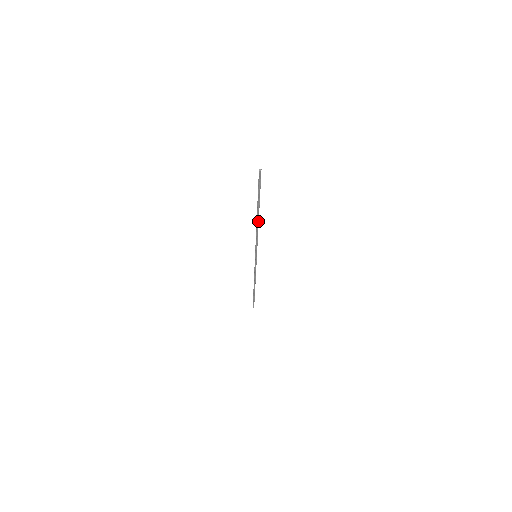
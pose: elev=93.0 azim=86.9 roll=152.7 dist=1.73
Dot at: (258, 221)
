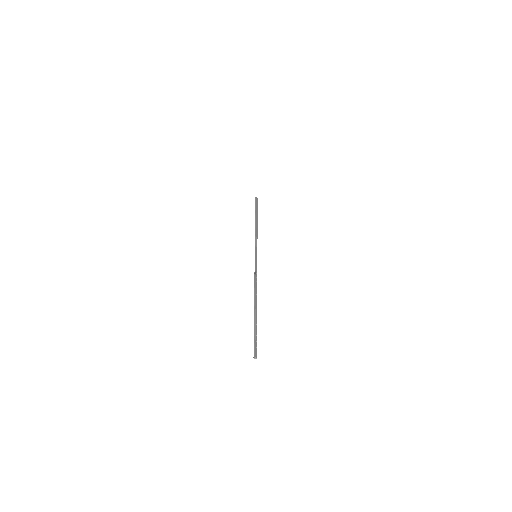
Dot at: occluded
